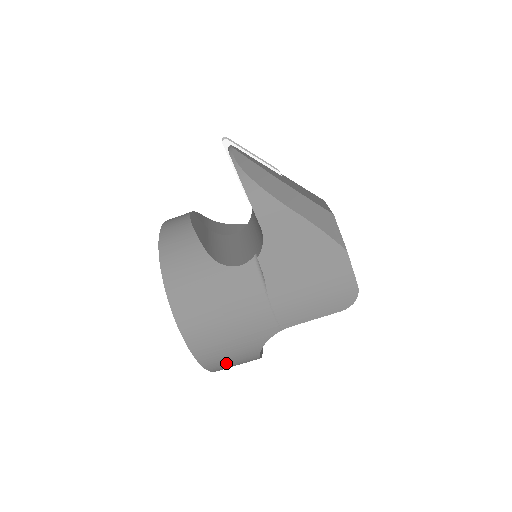
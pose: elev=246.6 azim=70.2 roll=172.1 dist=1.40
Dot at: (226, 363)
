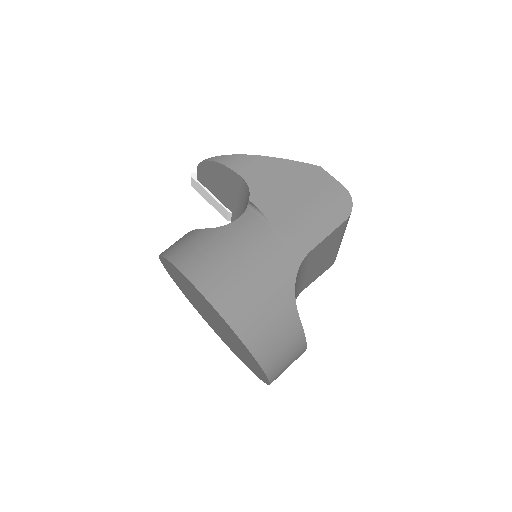
Dot at: (267, 334)
